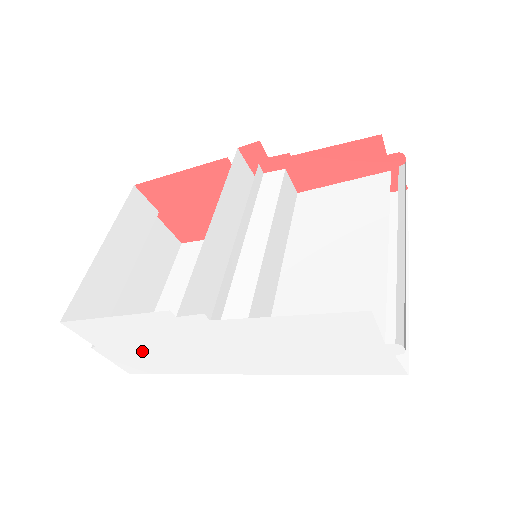
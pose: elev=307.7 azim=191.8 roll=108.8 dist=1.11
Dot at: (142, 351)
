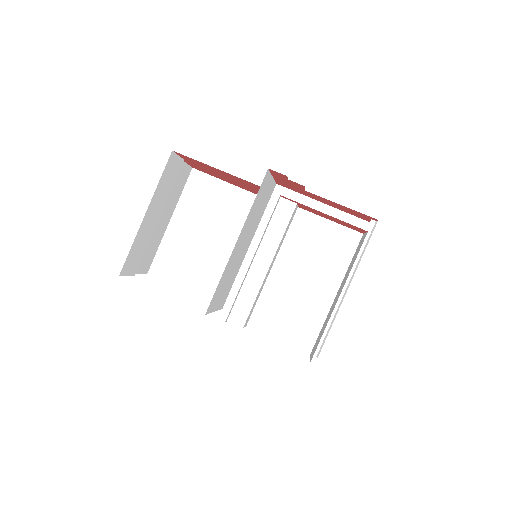
Dot at: occluded
